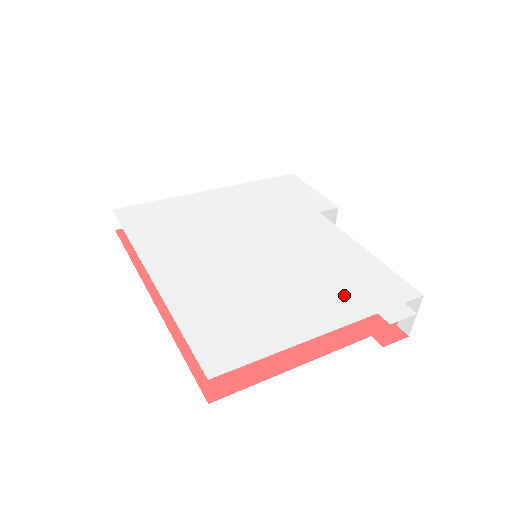
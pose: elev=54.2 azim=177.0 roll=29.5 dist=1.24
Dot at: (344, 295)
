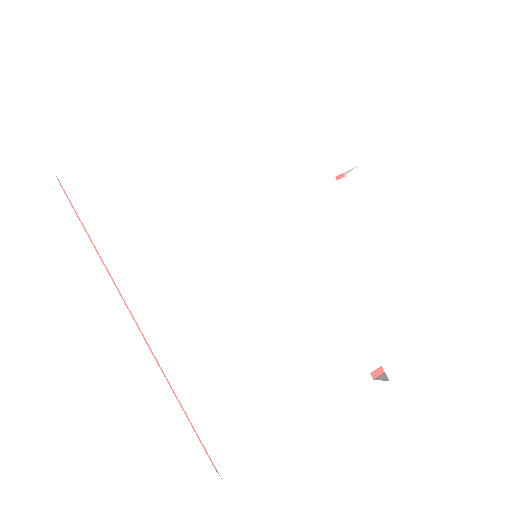
Dot at: (352, 340)
